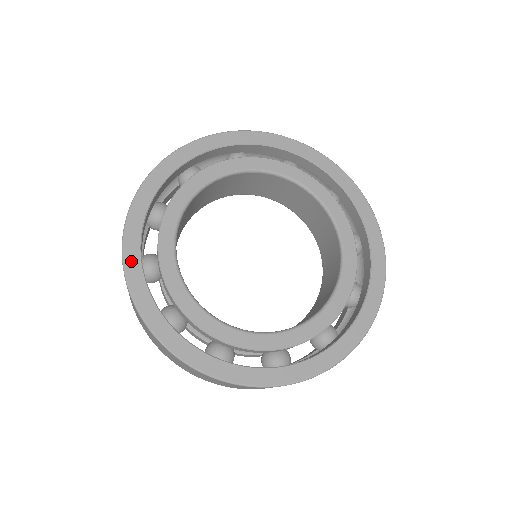
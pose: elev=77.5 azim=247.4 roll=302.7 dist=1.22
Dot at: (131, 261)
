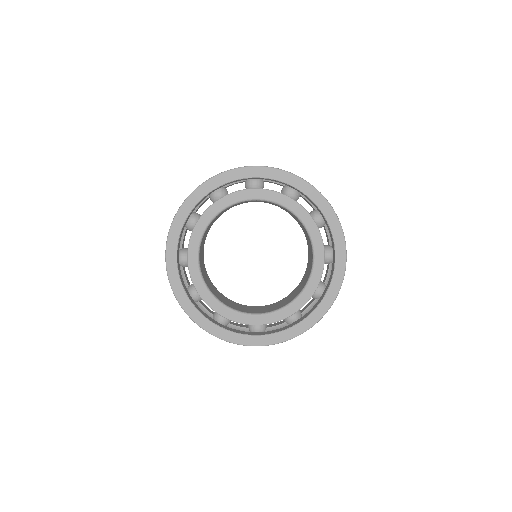
Dot at: (183, 301)
